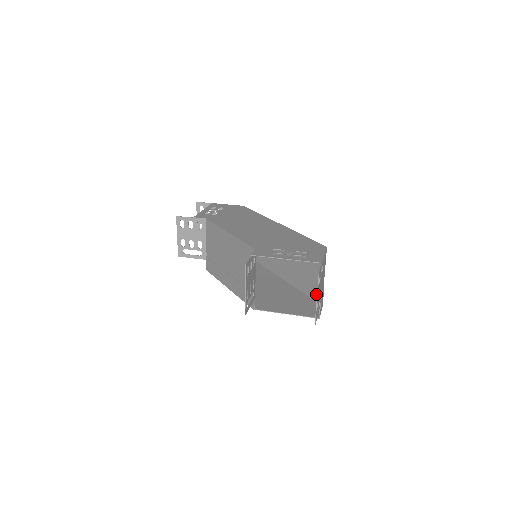
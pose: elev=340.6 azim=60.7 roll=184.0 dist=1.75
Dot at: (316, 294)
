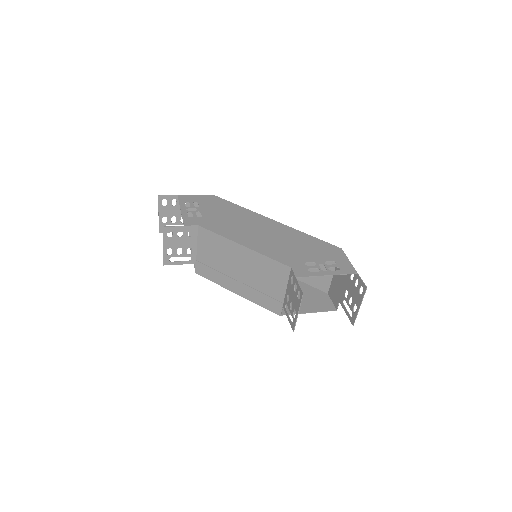
Dot at: (322, 285)
